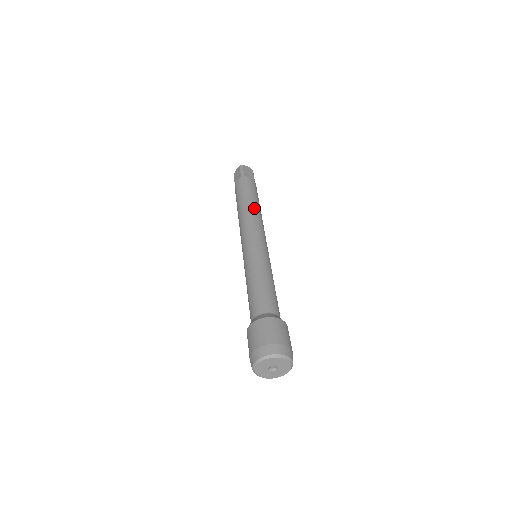
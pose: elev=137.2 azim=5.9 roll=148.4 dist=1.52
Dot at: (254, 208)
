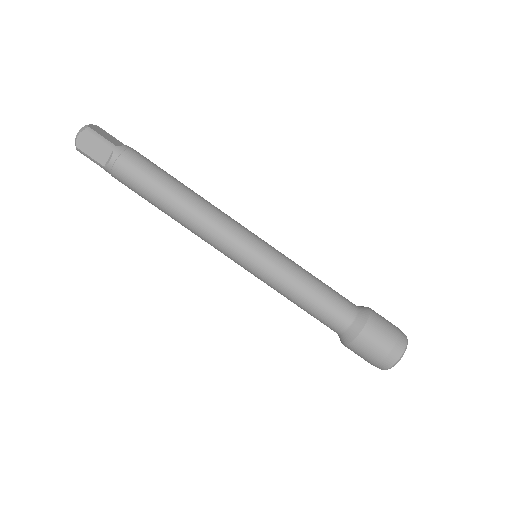
Dot at: (195, 194)
